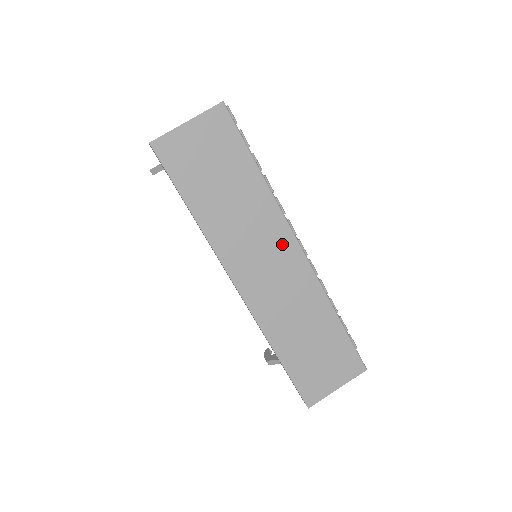
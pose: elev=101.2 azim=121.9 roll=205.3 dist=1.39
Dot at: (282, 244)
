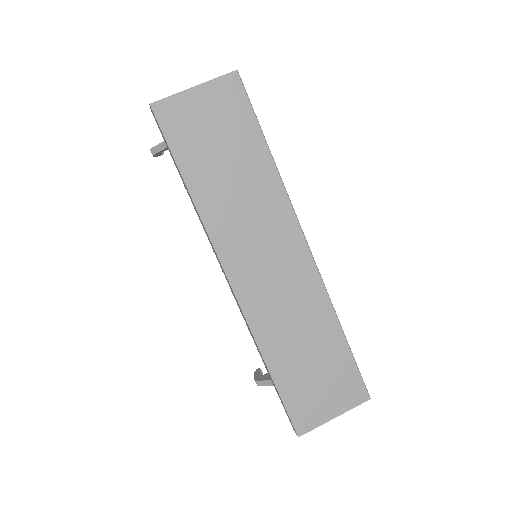
Dot at: (286, 238)
